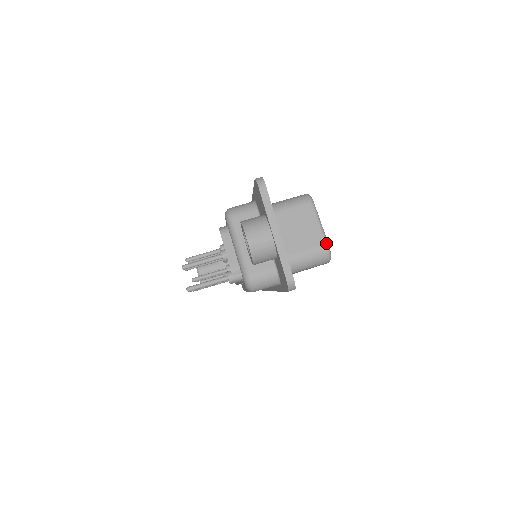
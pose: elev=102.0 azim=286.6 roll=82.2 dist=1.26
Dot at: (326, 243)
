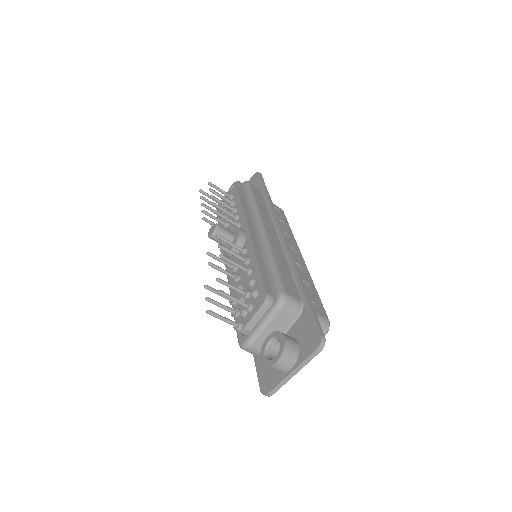
Dot at: occluded
